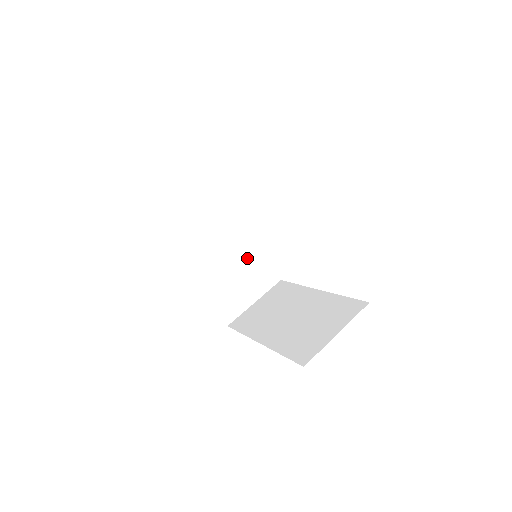
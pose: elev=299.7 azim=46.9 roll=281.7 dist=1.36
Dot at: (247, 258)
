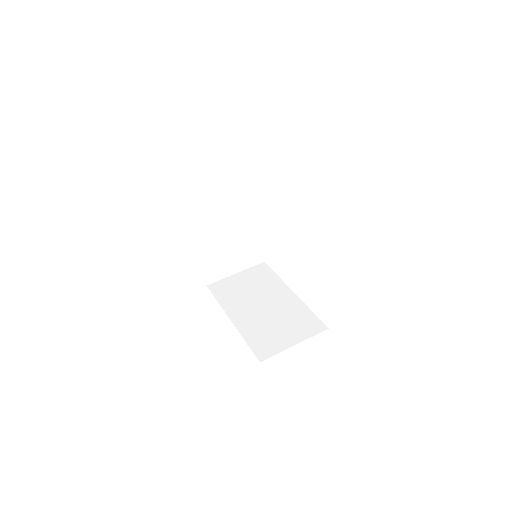
Dot at: (245, 237)
